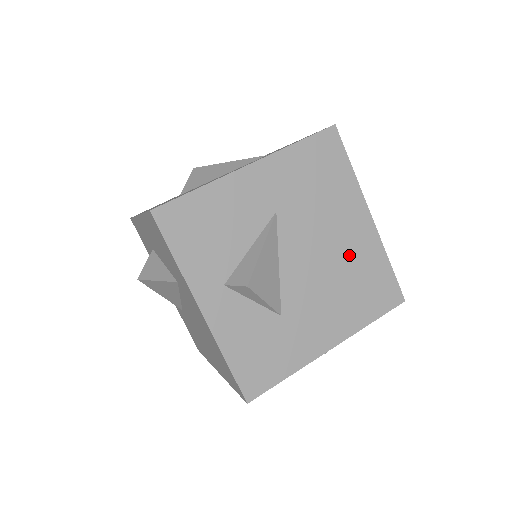
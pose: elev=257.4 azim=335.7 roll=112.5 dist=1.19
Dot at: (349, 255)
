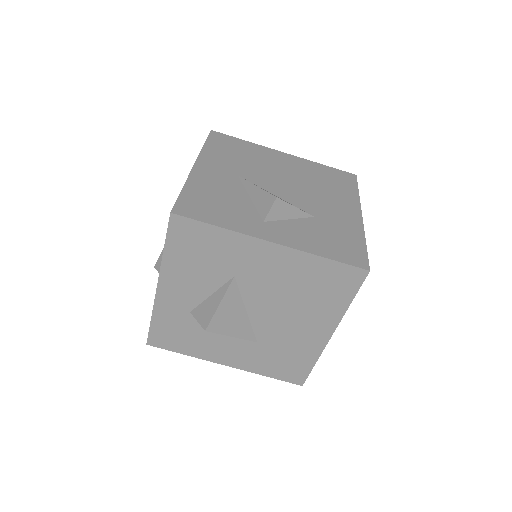
Dot at: (301, 173)
